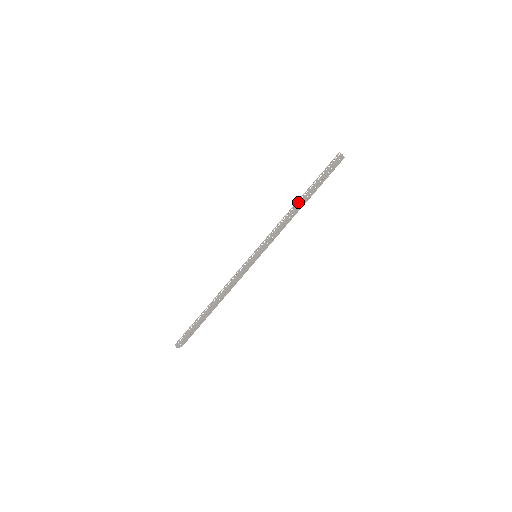
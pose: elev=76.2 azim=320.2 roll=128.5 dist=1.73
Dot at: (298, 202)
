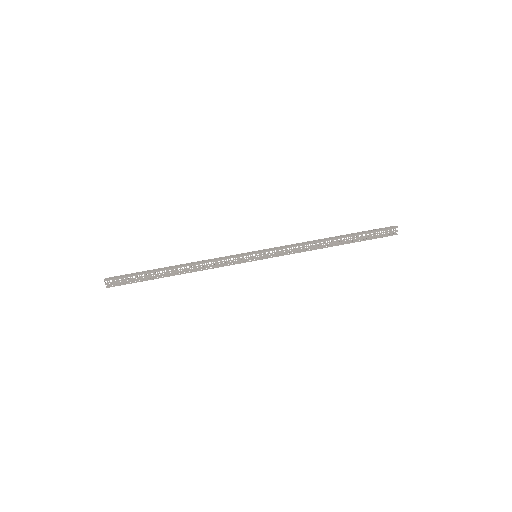
Dot at: (331, 237)
